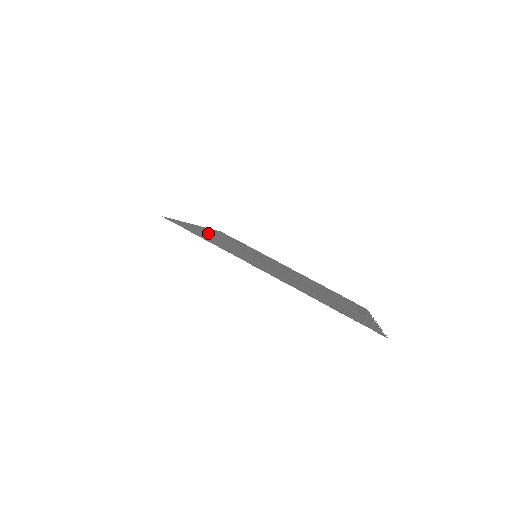
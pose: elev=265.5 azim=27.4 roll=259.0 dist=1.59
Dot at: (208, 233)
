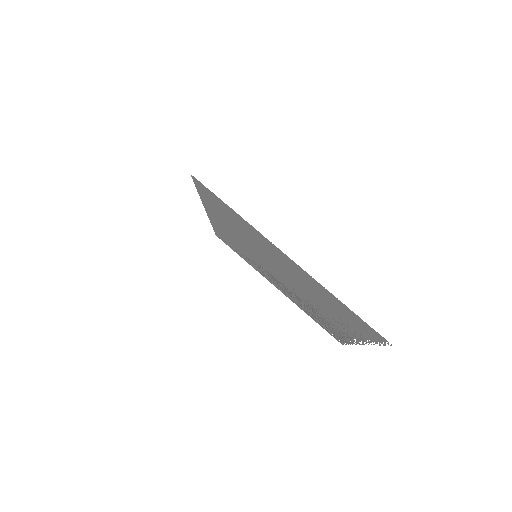
Dot at: (219, 217)
